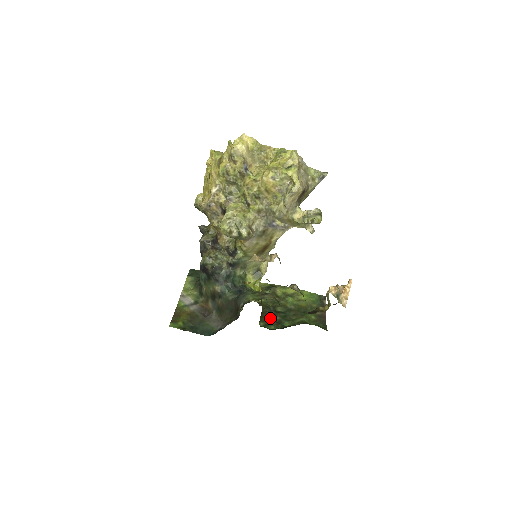
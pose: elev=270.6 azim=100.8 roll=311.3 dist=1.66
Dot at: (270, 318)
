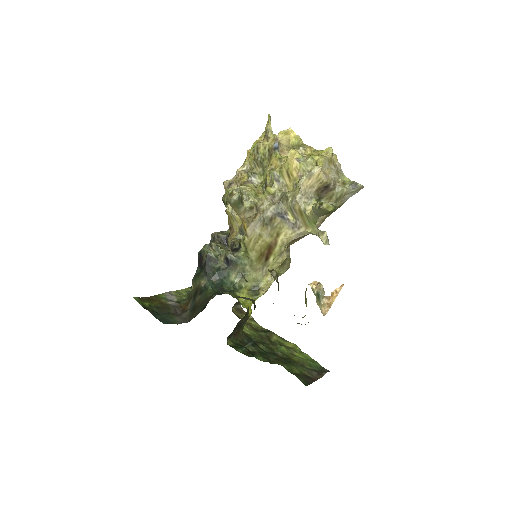
Dot at: (245, 345)
